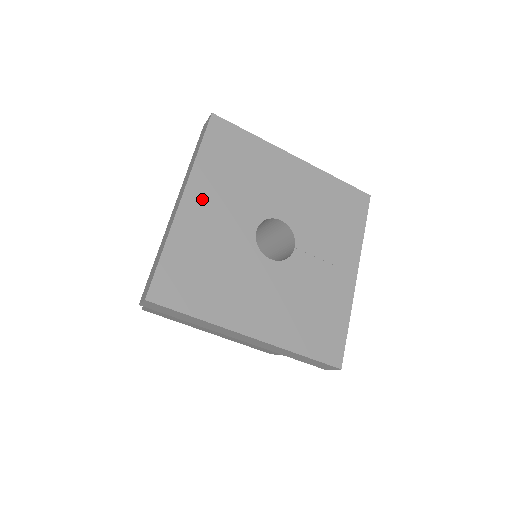
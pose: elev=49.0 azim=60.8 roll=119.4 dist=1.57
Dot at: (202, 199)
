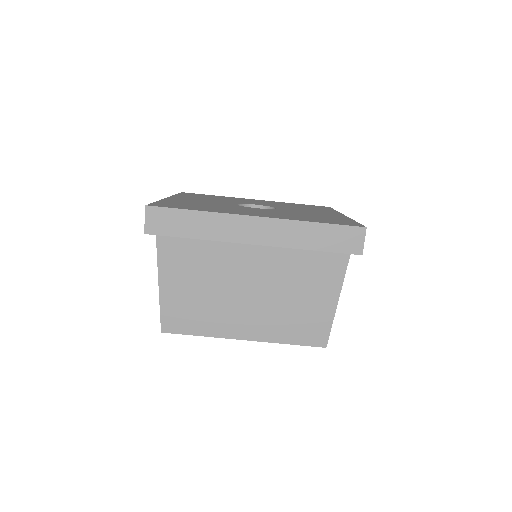
Dot at: occluded
